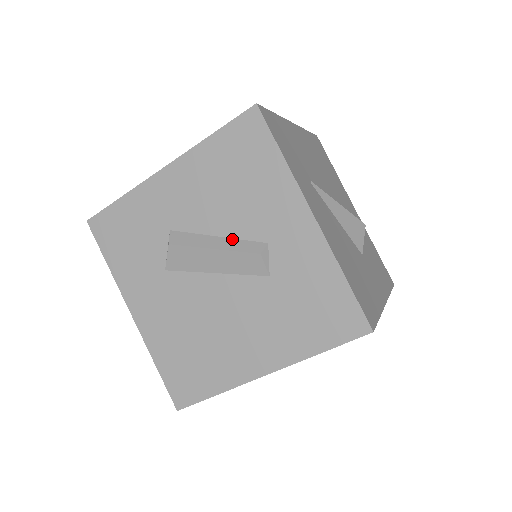
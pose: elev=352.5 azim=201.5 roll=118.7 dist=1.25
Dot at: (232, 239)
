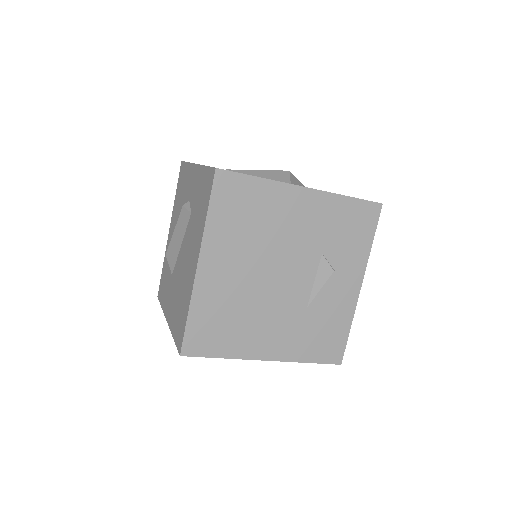
Dot at: occluded
